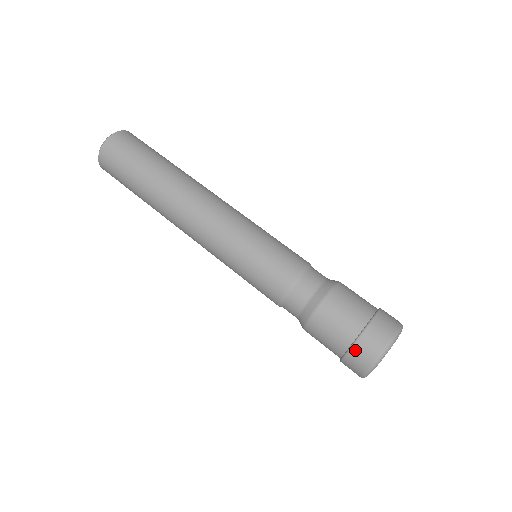
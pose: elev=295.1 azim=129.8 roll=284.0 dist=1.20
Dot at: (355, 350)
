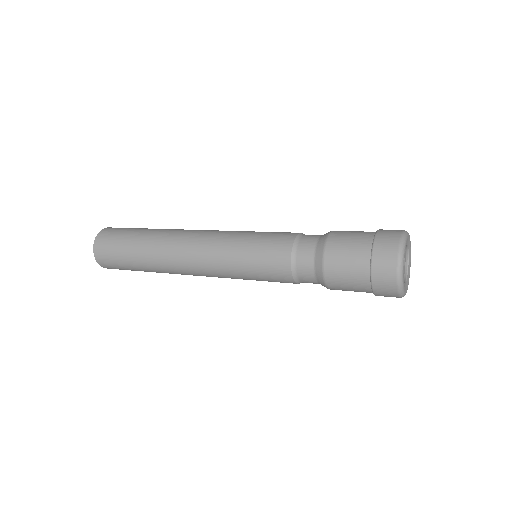
Dot at: (376, 260)
